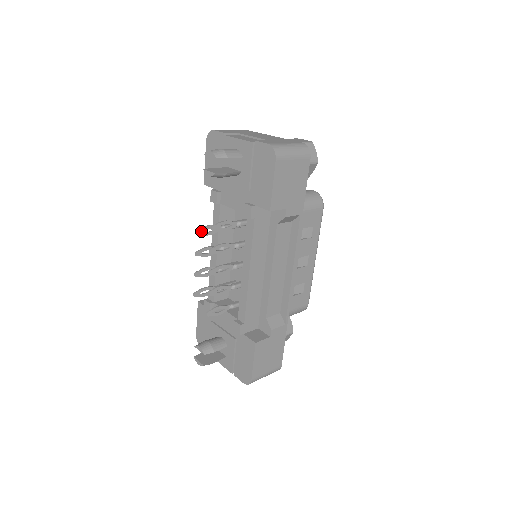
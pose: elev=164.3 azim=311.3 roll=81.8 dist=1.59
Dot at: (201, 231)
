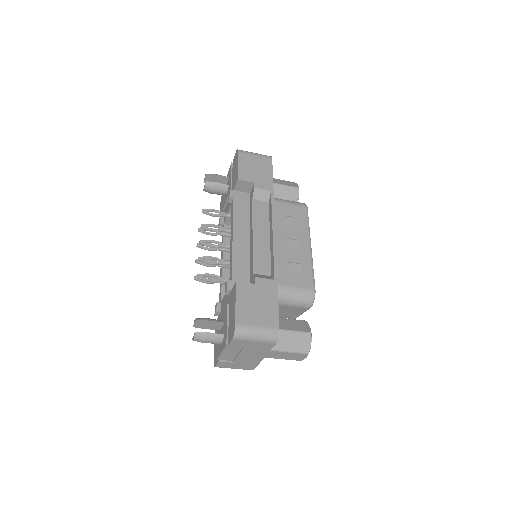
Dot at: (202, 230)
